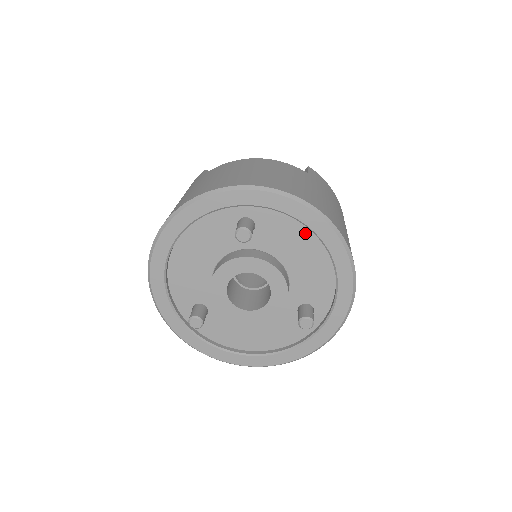
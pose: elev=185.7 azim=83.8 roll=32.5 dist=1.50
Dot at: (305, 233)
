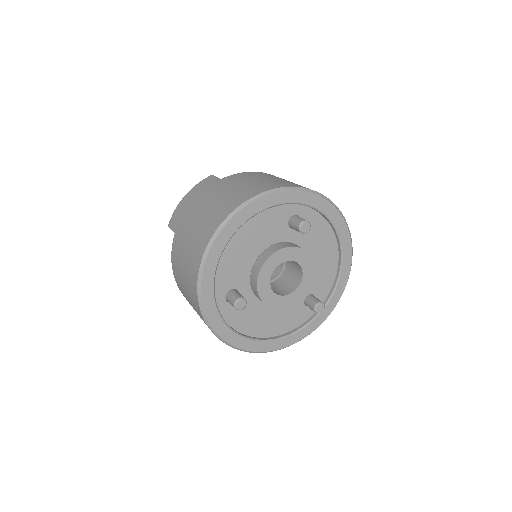
Dot at: (329, 235)
